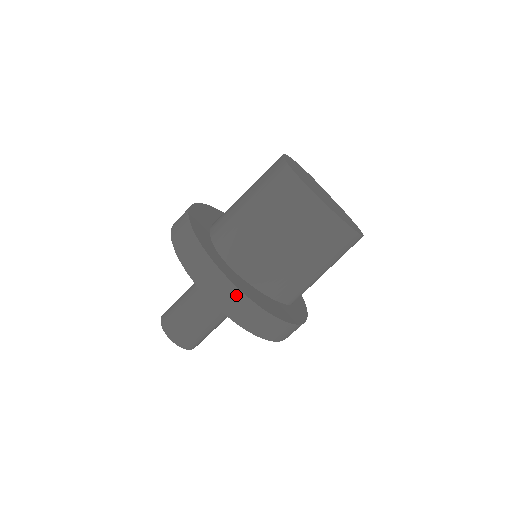
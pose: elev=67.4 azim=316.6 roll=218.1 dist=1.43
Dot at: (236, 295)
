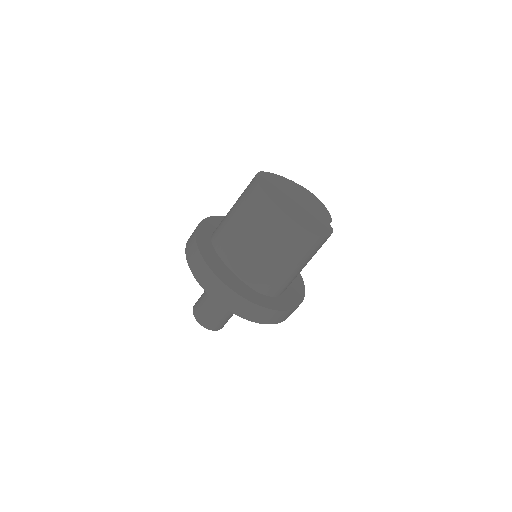
Dot at: (196, 252)
